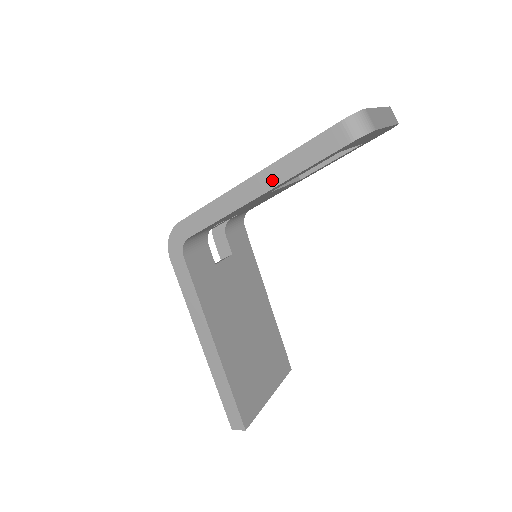
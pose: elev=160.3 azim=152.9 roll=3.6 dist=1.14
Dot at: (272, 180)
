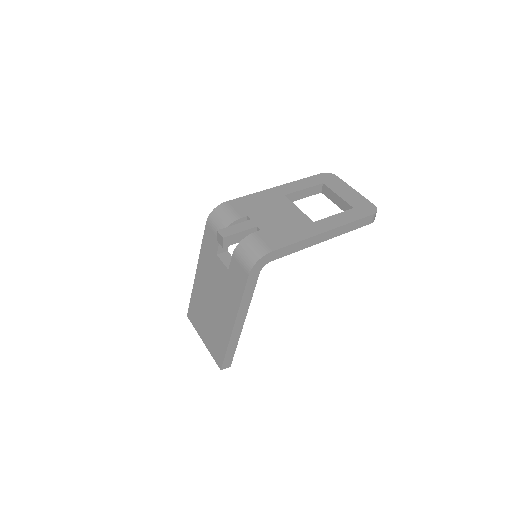
Dot at: (335, 234)
